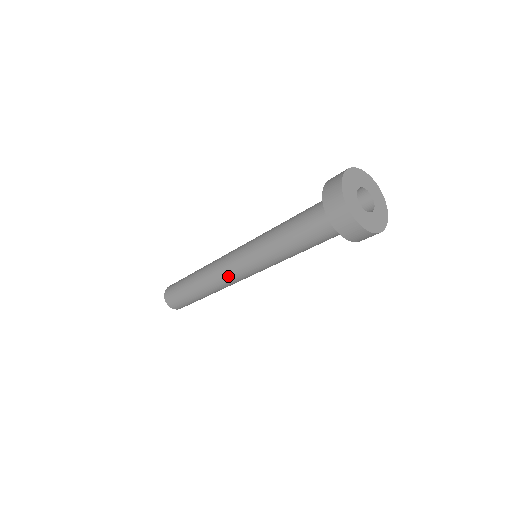
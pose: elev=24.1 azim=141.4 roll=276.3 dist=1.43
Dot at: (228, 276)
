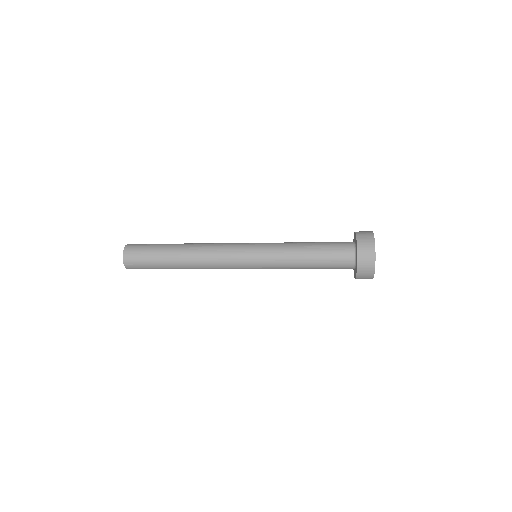
Dot at: (227, 268)
